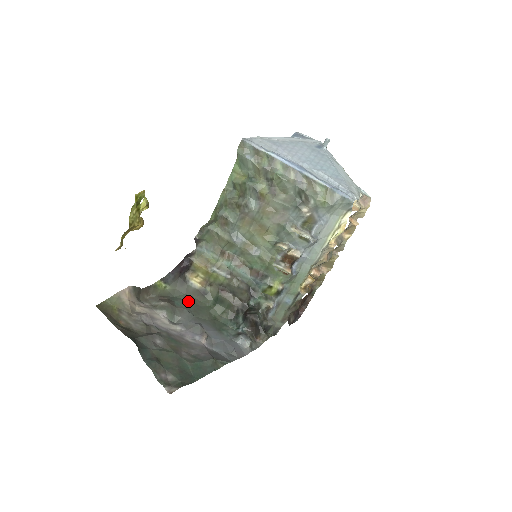
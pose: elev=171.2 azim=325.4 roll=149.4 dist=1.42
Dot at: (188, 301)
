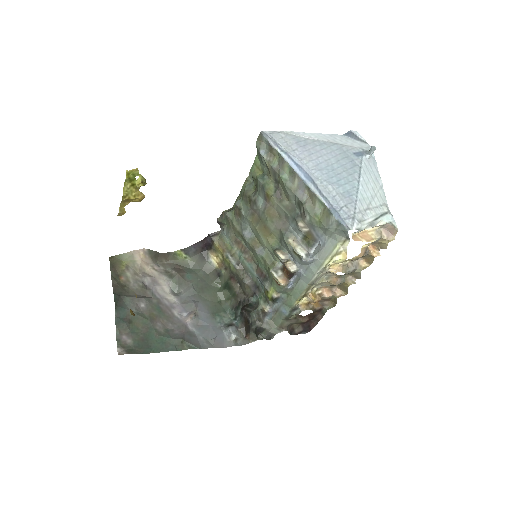
Dot at: (201, 277)
